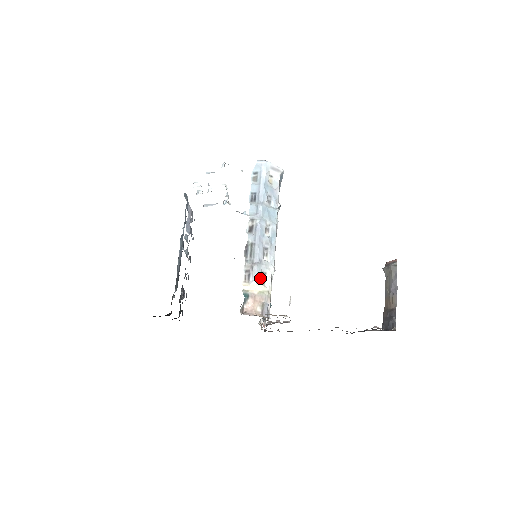
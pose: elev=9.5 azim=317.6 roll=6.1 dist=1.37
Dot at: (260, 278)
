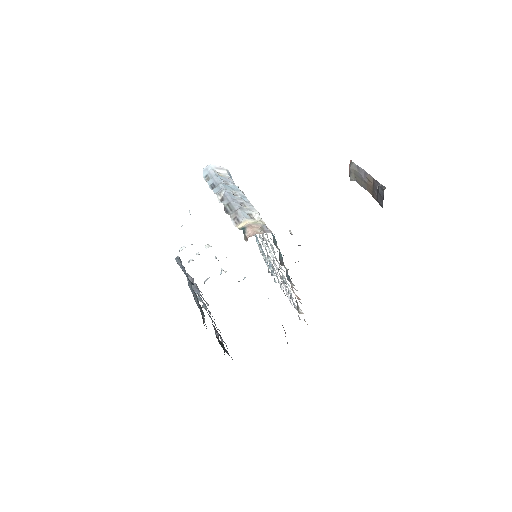
Dot at: (248, 217)
